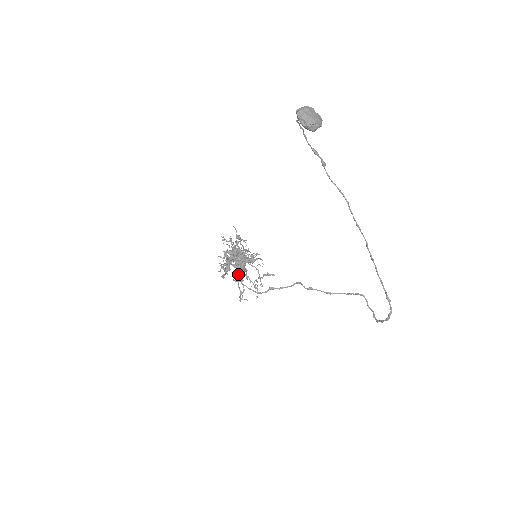
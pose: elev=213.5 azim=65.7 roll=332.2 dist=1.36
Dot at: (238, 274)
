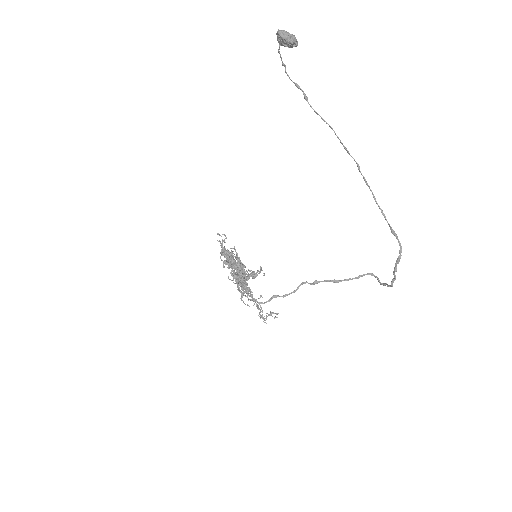
Dot at: (238, 270)
